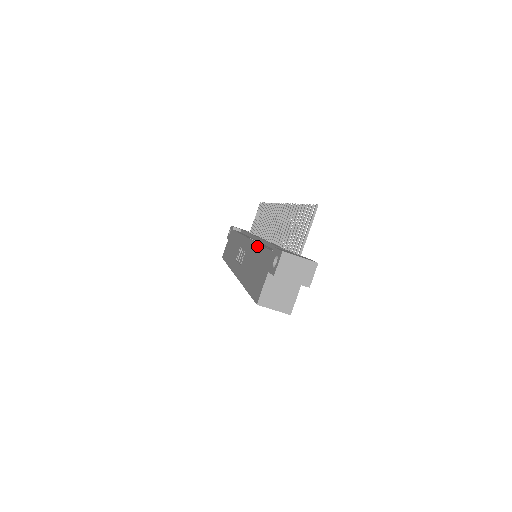
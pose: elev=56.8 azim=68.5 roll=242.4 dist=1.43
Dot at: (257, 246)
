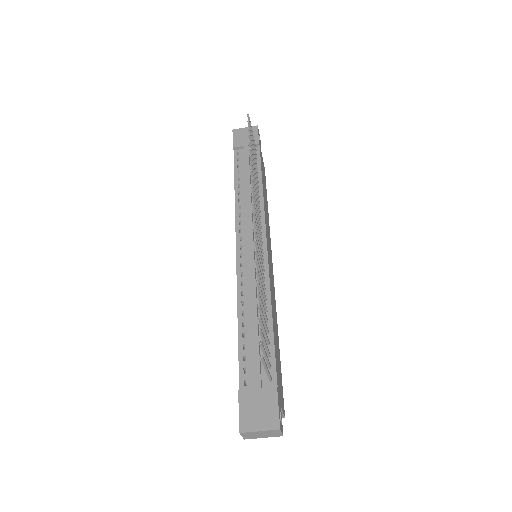
Dot at: occluded
